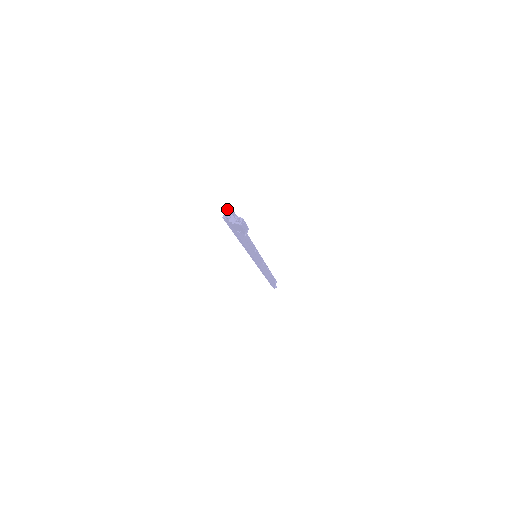
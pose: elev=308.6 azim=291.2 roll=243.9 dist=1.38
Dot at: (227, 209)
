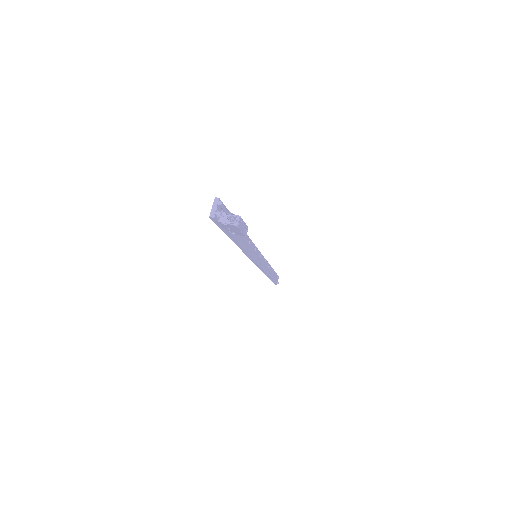
Dot at: (215, 203)
